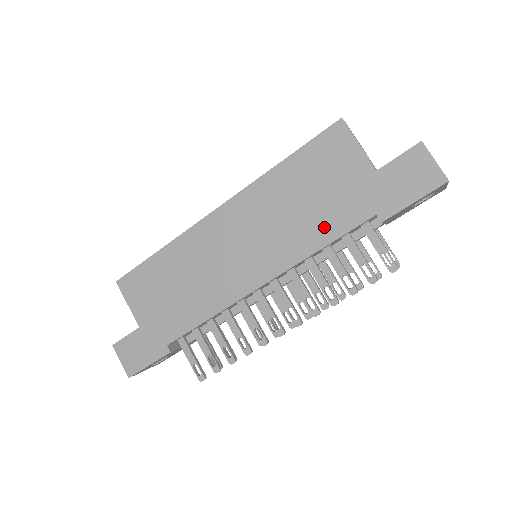
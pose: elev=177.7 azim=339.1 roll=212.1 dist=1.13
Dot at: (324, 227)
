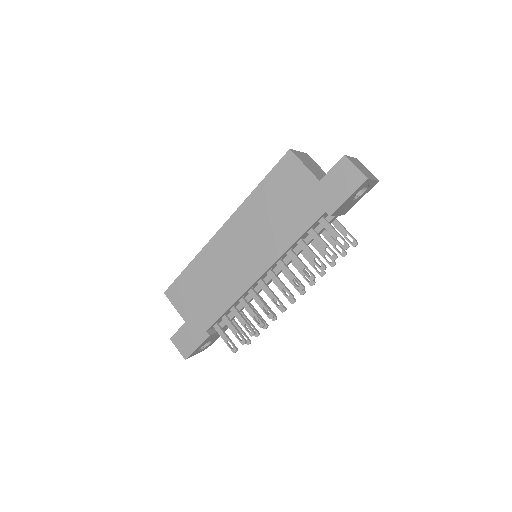
Dot at: (293, 227)
